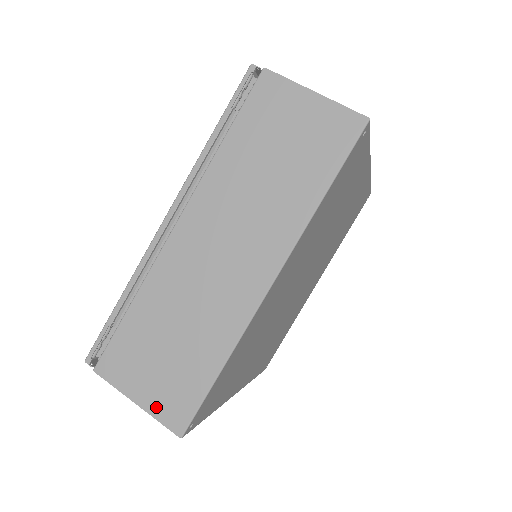
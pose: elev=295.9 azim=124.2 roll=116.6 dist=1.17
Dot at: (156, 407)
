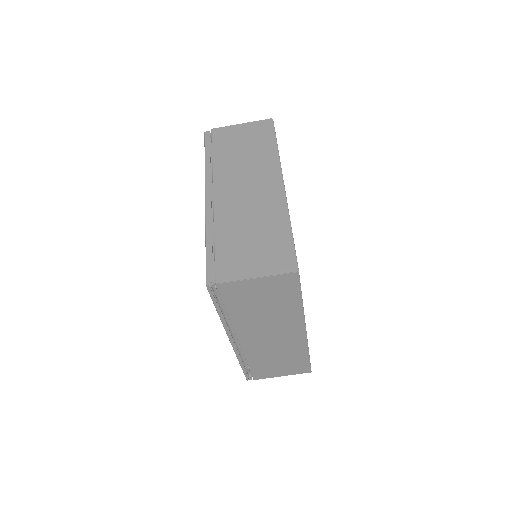
Dot at: (292, 373)
